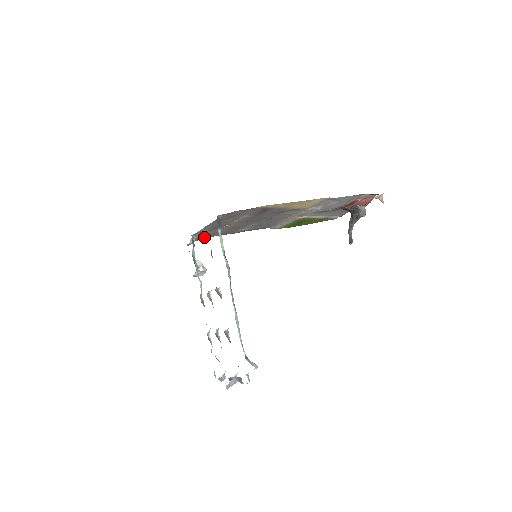
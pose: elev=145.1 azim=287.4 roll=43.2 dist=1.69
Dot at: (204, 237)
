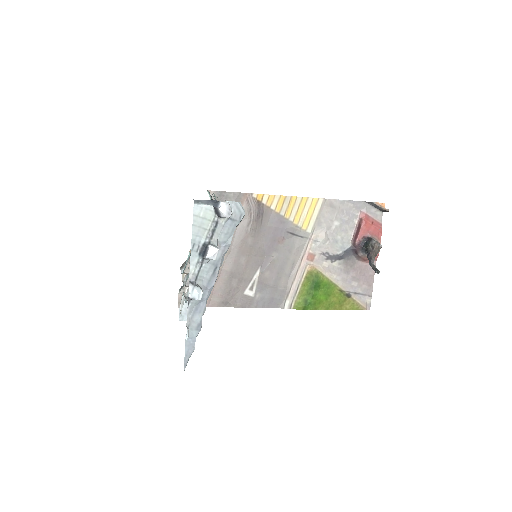
Dot at: occluded
